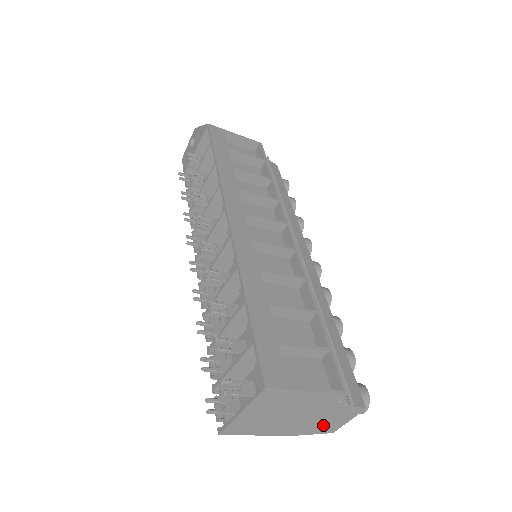
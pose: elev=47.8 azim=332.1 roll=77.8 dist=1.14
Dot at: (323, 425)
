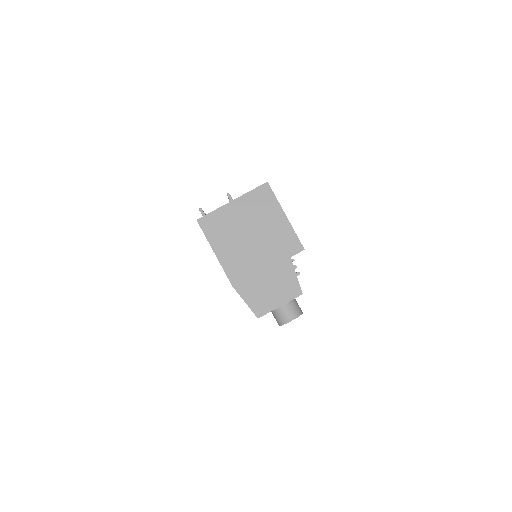
Dot at: (261, 291)
